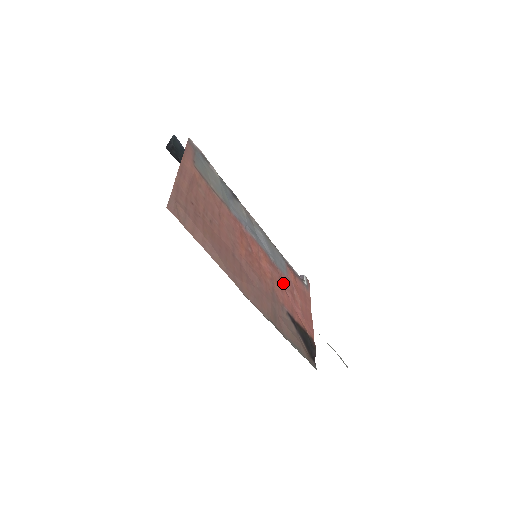
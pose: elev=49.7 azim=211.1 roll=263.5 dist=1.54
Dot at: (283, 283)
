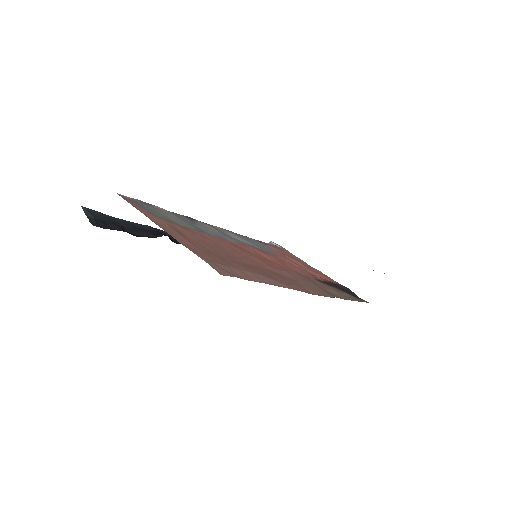
Dot at: (284, 260)
